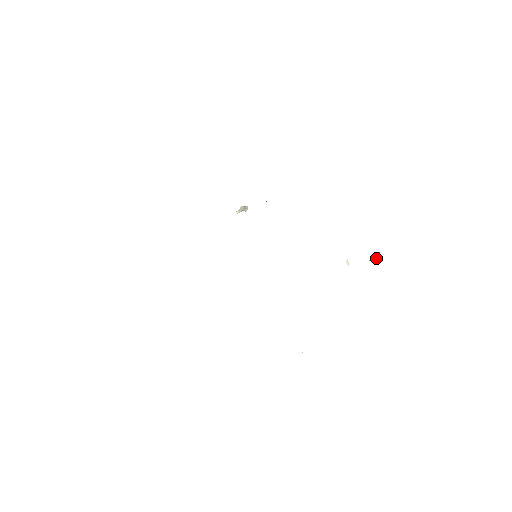
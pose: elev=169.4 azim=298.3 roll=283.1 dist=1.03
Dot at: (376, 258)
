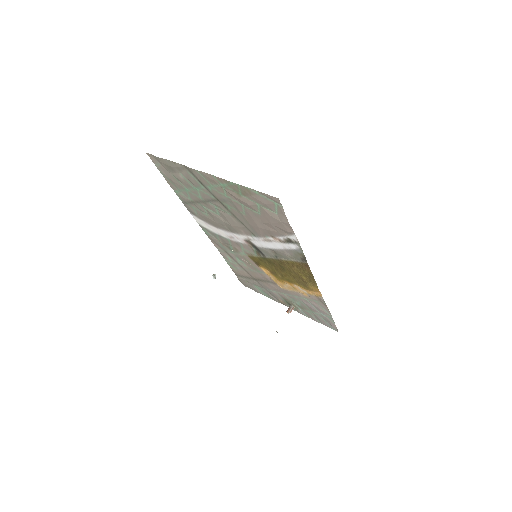
Dot at: (291, 307)
